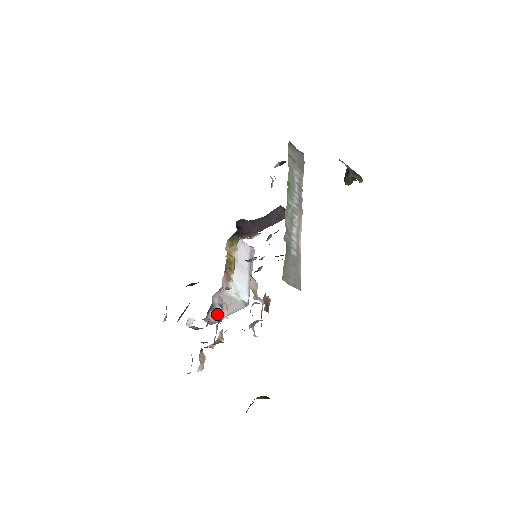
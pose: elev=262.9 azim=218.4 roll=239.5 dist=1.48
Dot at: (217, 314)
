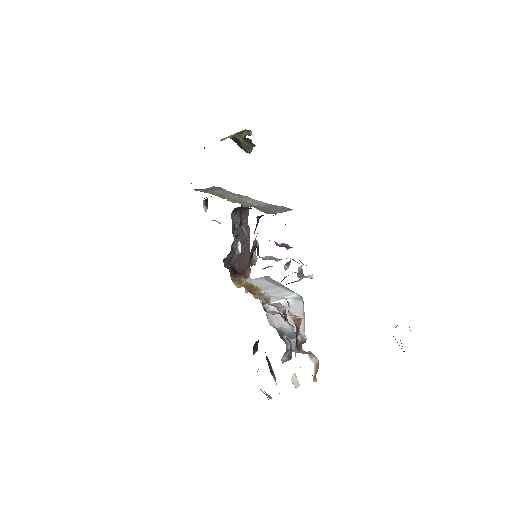
Dot at: (292, 334)
